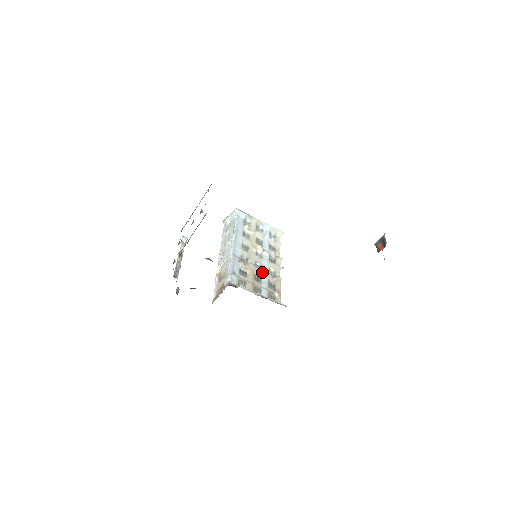
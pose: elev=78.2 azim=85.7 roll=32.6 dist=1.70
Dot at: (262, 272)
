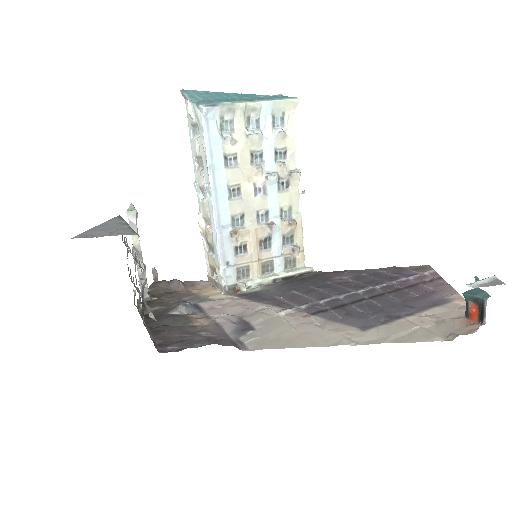
Dot at: (270, 229)
